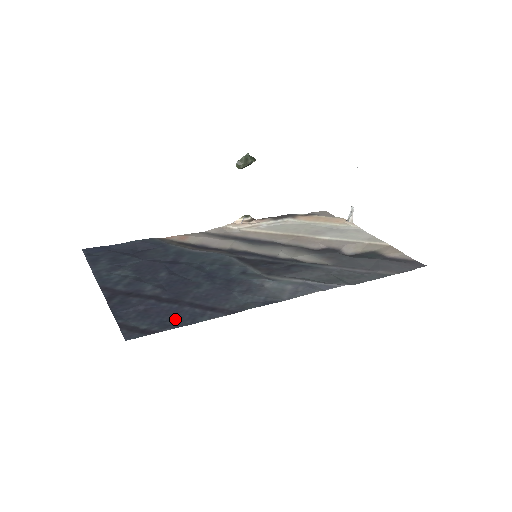
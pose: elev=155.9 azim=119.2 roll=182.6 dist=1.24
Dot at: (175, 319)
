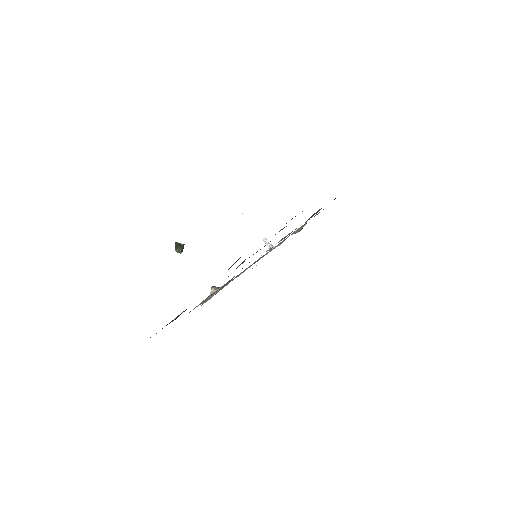
Dot at: occluded
